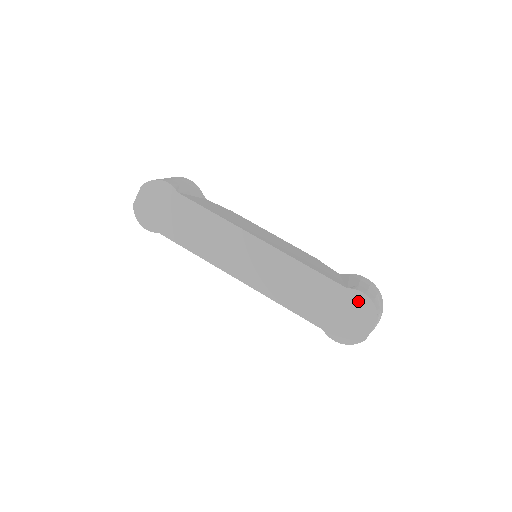
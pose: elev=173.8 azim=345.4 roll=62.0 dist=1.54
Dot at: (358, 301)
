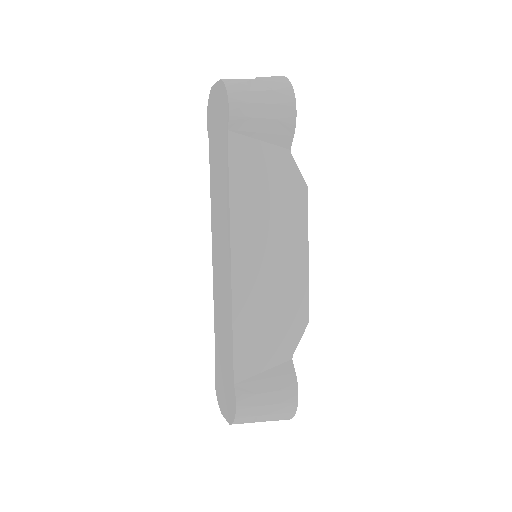
Dot at: (232, 400)
